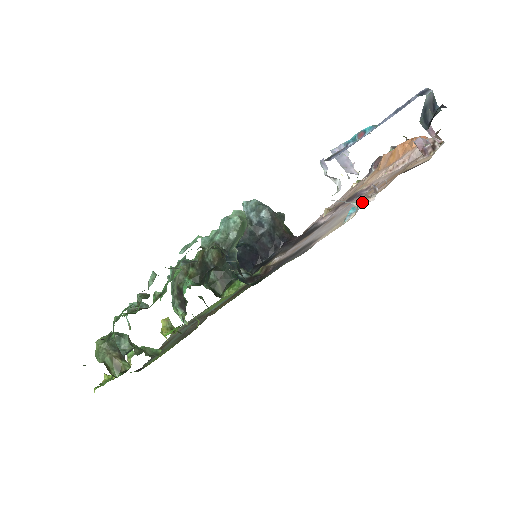
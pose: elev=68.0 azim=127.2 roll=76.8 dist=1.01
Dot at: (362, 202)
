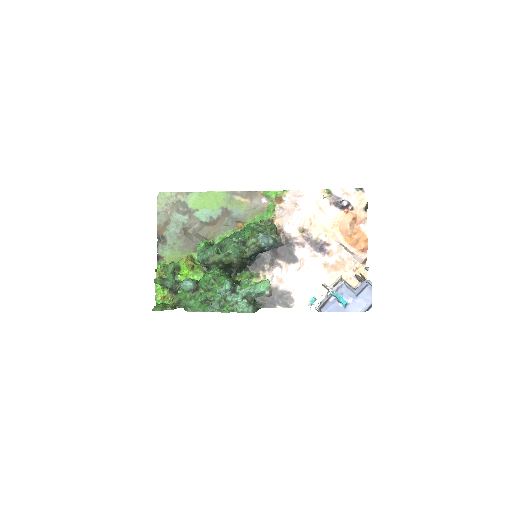
Dot at: (320, 280)
